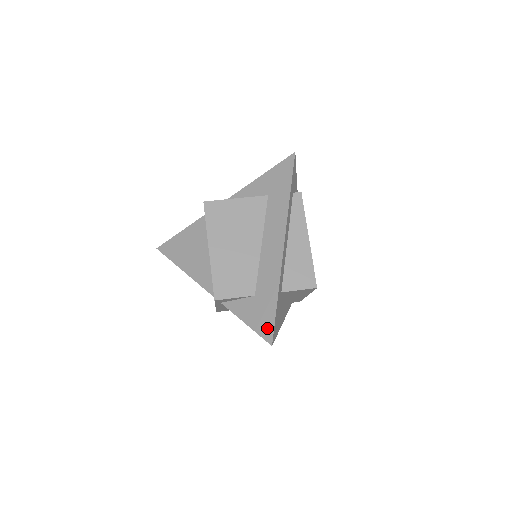
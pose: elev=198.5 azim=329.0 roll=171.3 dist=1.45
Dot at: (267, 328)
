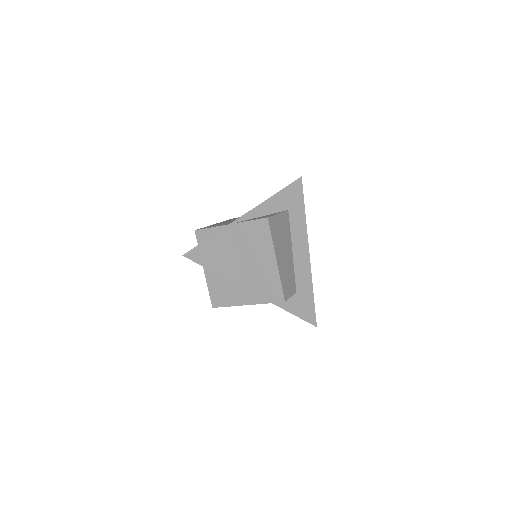
Dot at: (311, 315)
